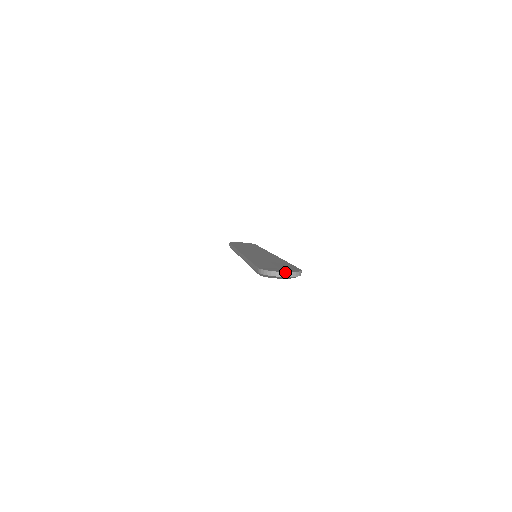
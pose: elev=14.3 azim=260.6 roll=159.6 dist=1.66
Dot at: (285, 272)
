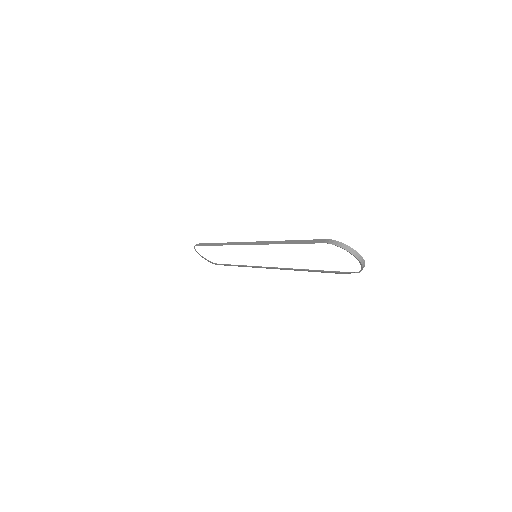
Dot at: (360, 255)
